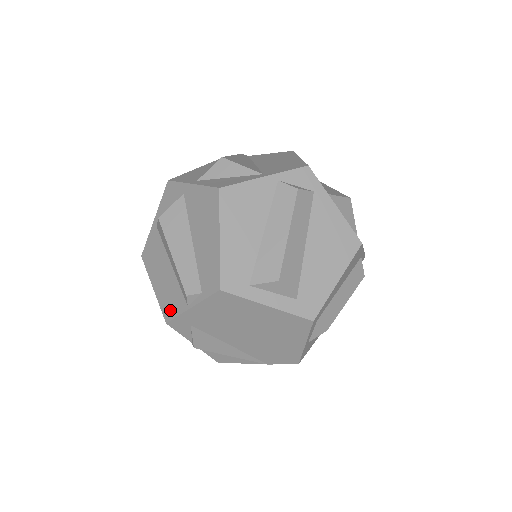
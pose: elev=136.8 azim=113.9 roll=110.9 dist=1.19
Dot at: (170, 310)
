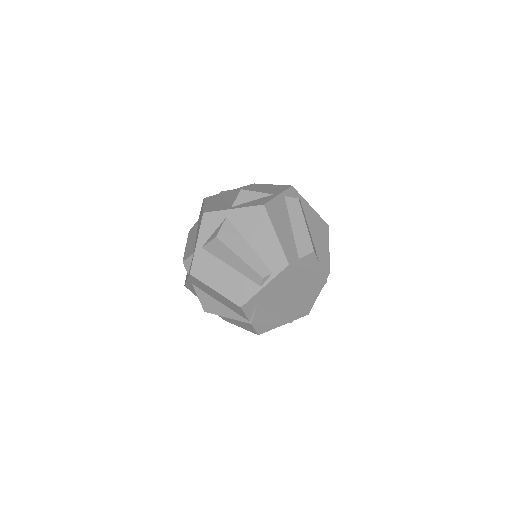
Dot at: (242, 297)
